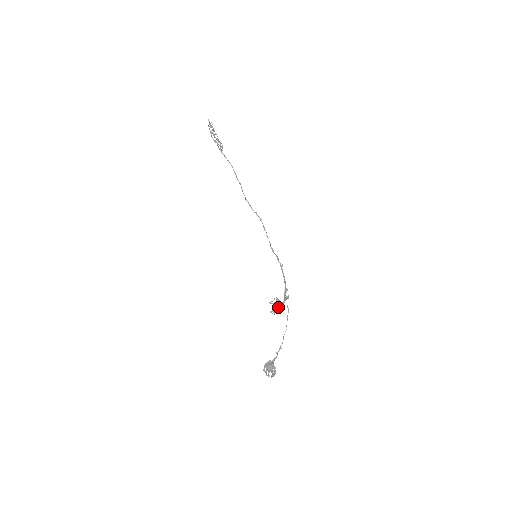
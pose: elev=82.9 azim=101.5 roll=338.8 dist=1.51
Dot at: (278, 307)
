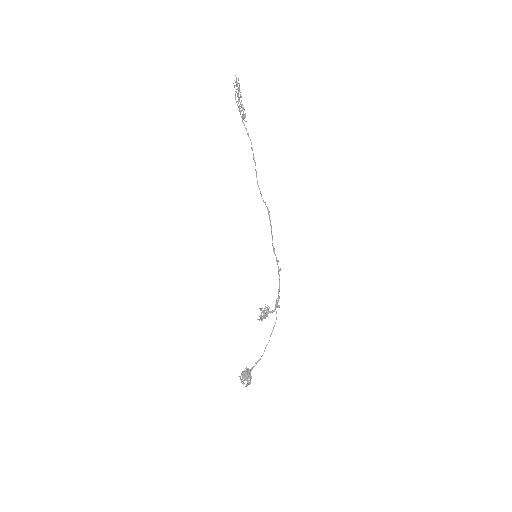
Dot at: (267, 315)
